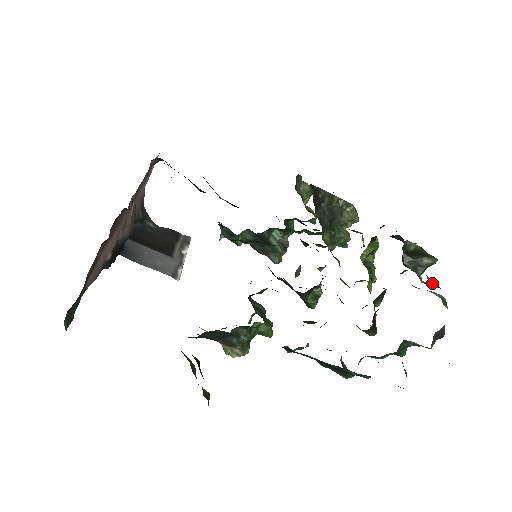
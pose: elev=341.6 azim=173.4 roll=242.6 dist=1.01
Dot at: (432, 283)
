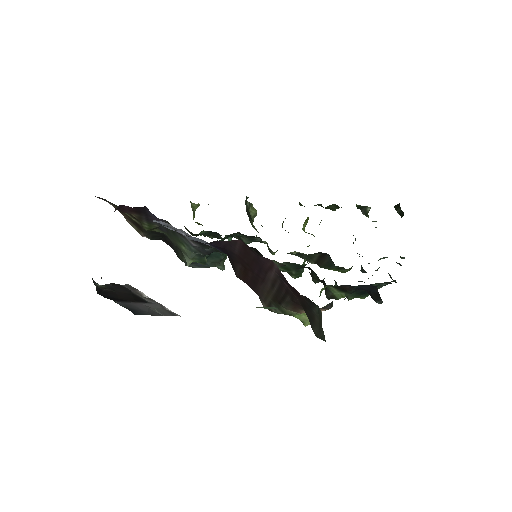
Dot at: occluded
